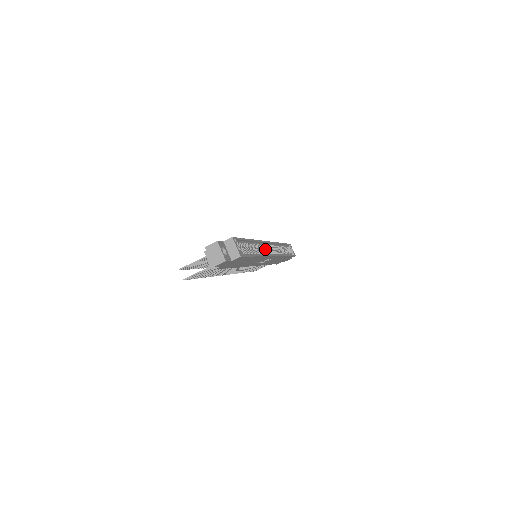
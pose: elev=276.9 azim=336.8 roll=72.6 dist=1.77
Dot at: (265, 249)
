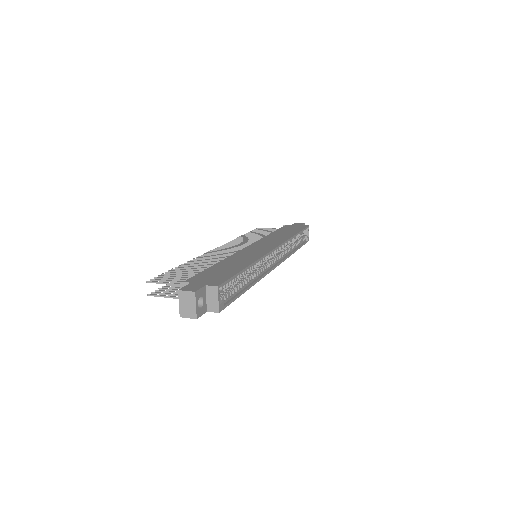
Dot at: occluded
